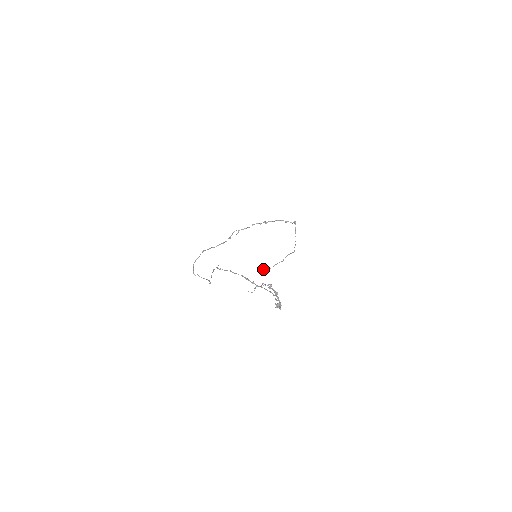
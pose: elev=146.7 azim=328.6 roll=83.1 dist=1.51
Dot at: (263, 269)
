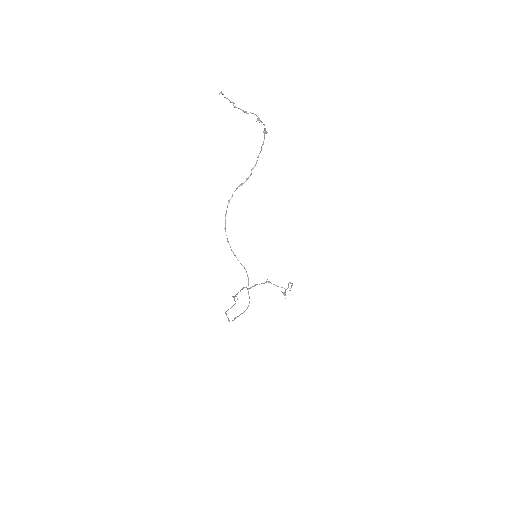
Dot at: (285, 292)
